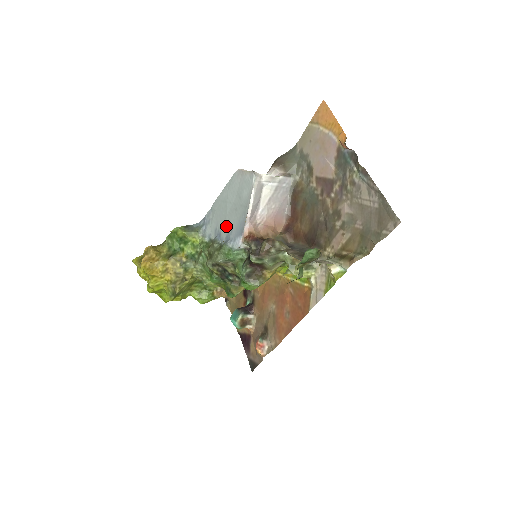
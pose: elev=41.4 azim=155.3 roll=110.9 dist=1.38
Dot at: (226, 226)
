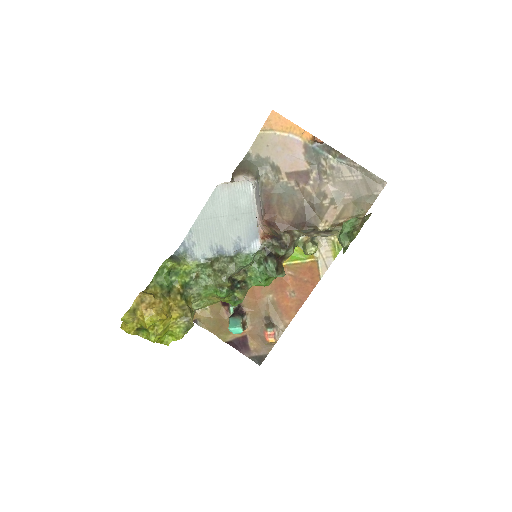
Dot at: (229, 238)
